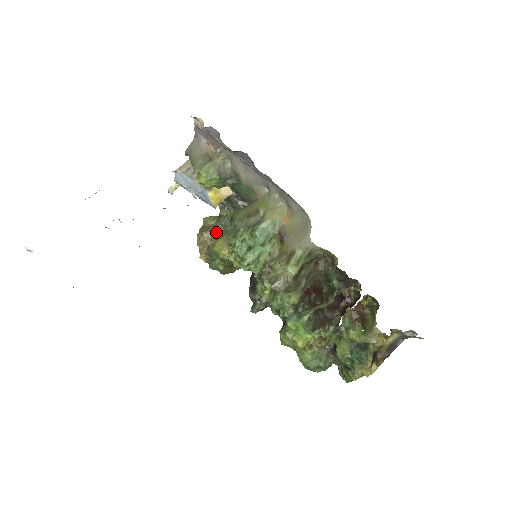
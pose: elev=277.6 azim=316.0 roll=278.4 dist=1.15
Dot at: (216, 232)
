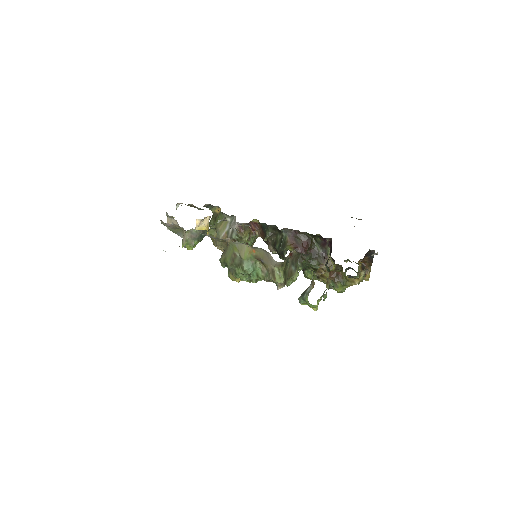
Dot at: (222, 242)
